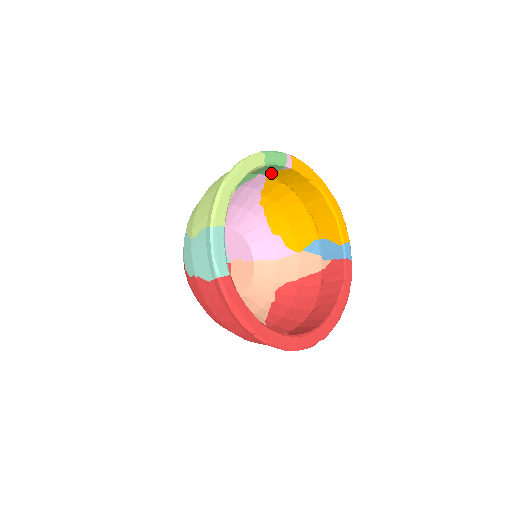
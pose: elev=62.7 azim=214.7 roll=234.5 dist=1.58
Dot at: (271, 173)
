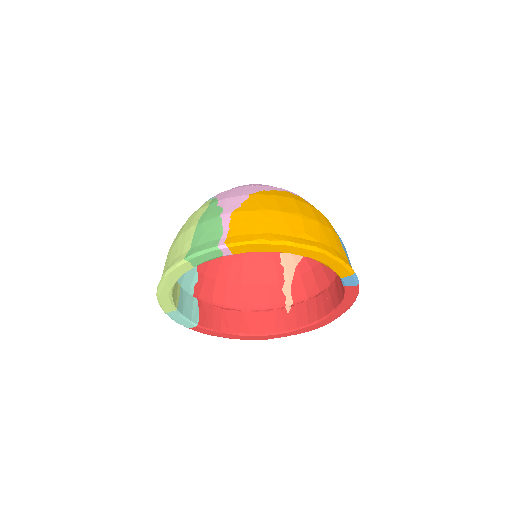
Dot at: occluded
